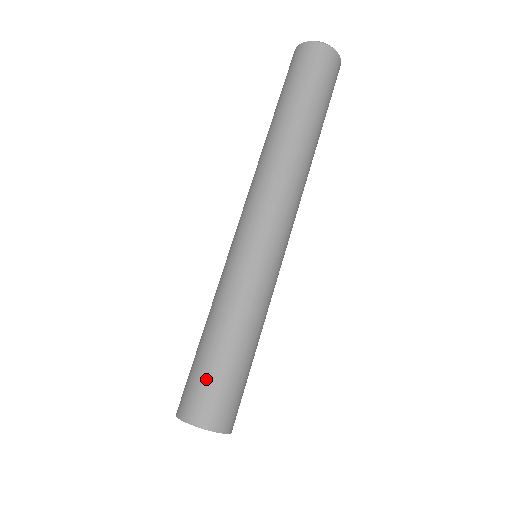
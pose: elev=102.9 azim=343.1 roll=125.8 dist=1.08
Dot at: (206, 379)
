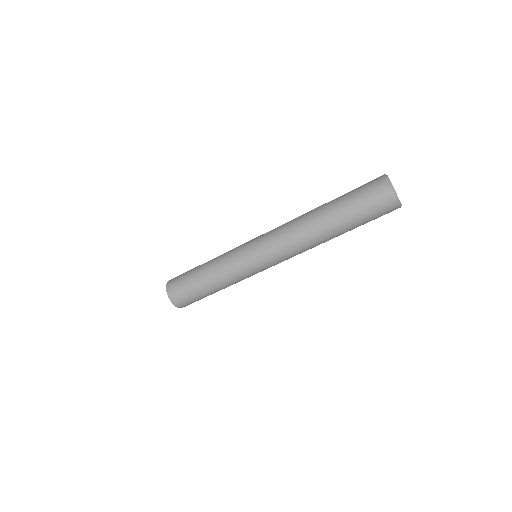
Dot at: (197, 300)
